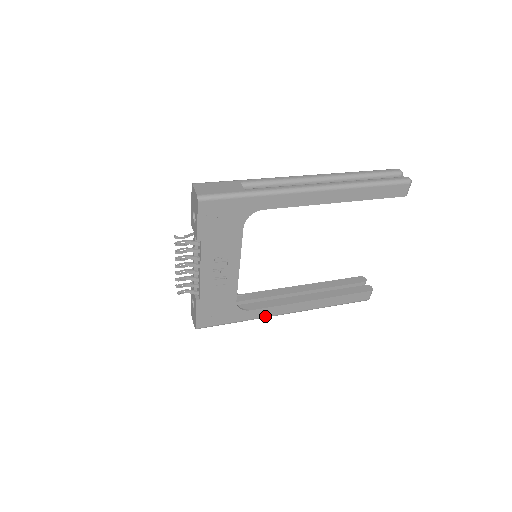
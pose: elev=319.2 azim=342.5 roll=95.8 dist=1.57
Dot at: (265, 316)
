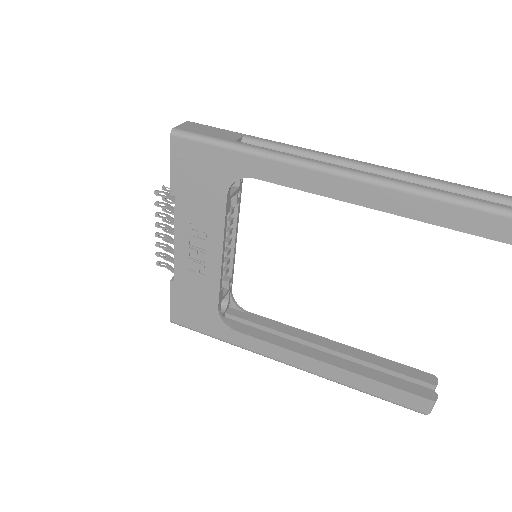
Dot at: (257, 351)
